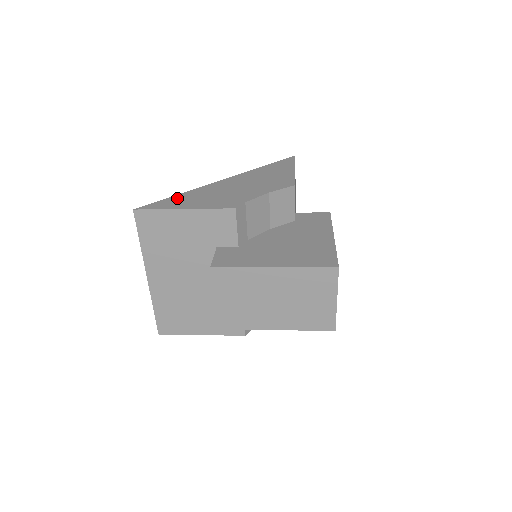
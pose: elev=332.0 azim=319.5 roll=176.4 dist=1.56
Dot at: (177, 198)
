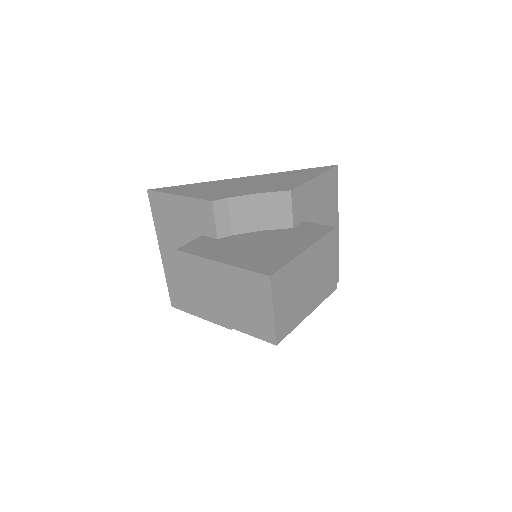
Dot at: (187, 186)
